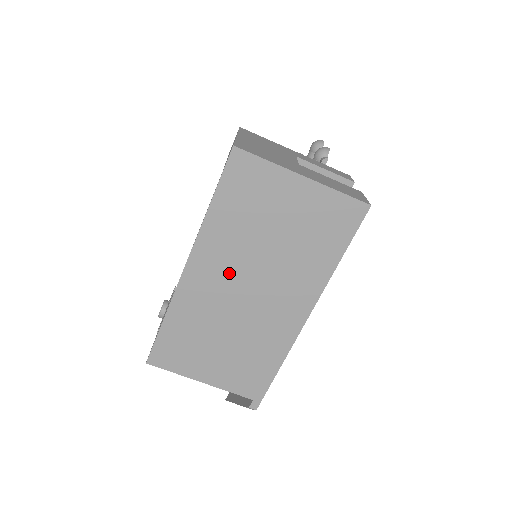
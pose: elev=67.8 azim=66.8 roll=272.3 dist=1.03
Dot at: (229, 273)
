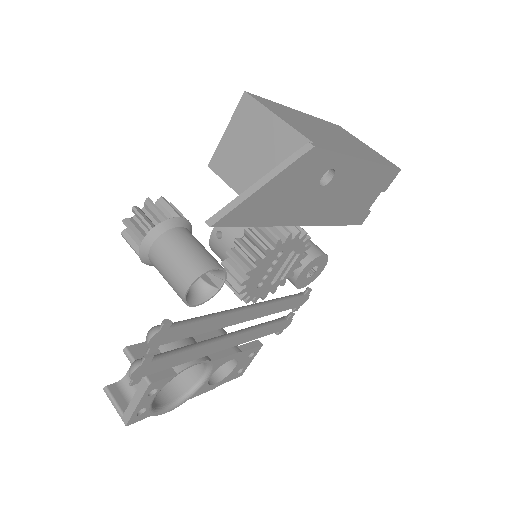
Dot at: (323, 127)
